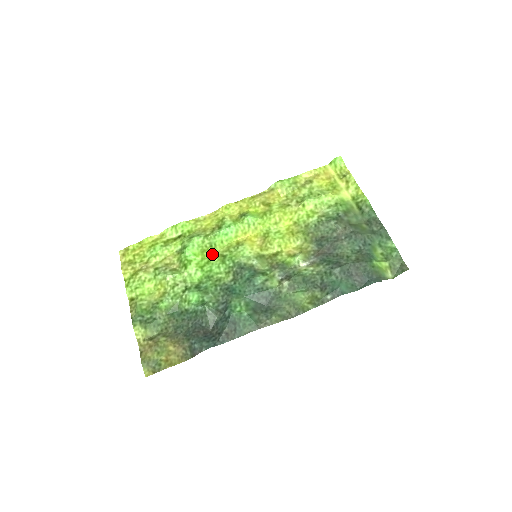
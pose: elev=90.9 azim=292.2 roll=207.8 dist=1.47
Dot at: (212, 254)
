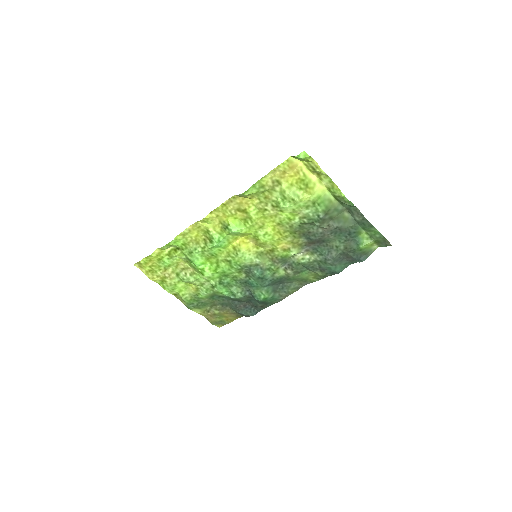
Dot at: (217, 260)
